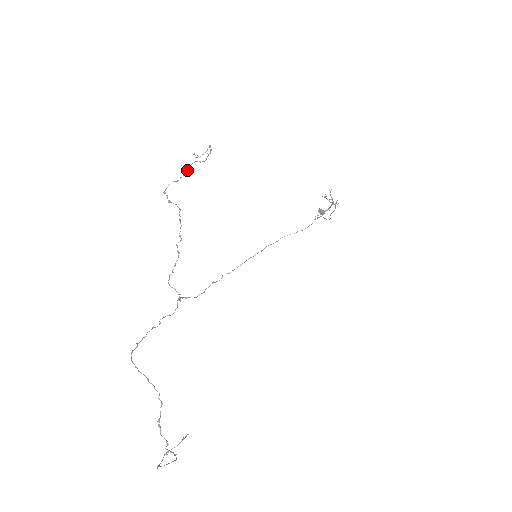
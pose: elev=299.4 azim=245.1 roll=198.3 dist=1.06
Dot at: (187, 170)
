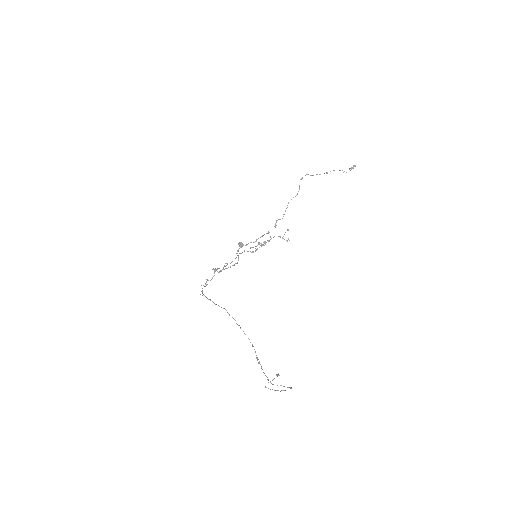
Dot at: (327, 172)
